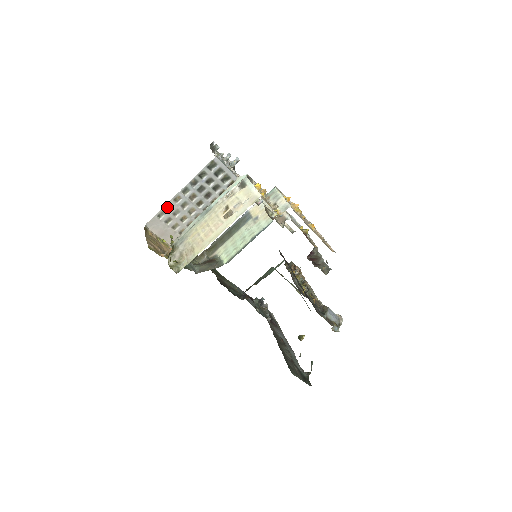
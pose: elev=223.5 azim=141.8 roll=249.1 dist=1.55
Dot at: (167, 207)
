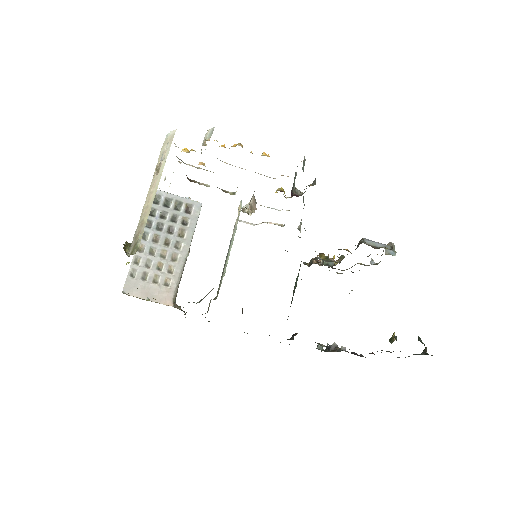
Dot at: (135, 262)
